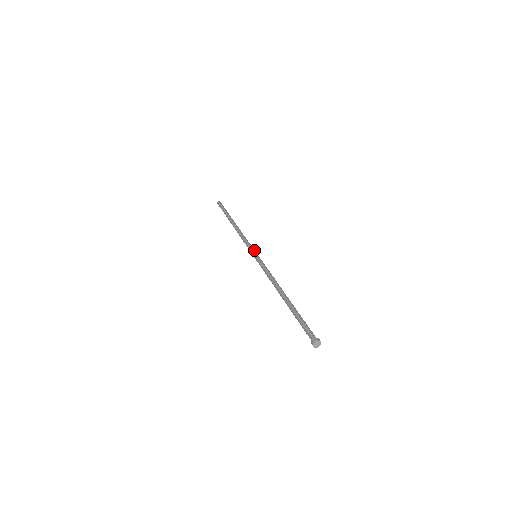
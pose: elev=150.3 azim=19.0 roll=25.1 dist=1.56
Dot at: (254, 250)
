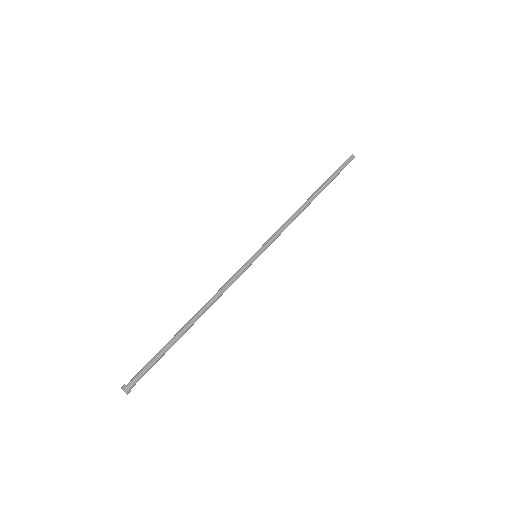
Dot at: occluded
